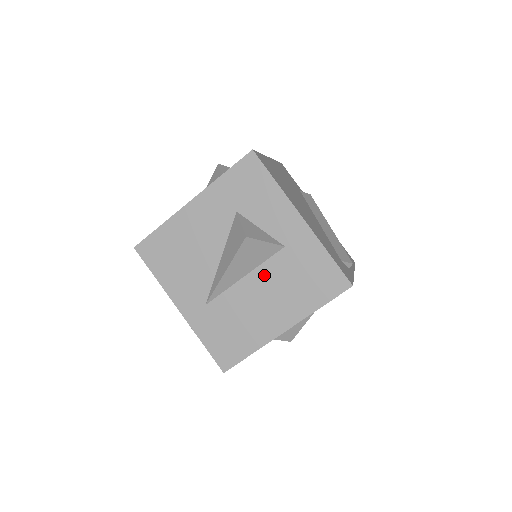
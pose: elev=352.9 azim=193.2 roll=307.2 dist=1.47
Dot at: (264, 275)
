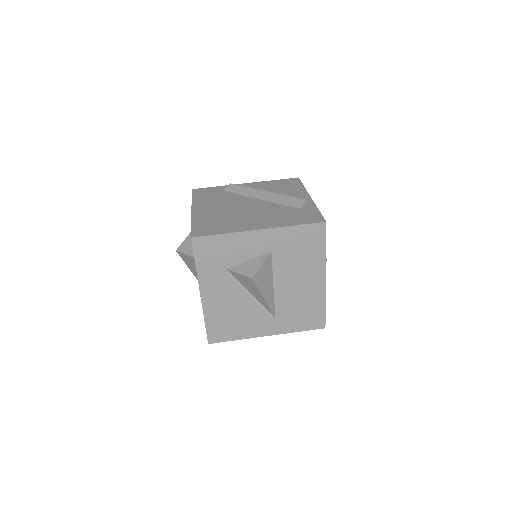
Dot at: (281, 273)
